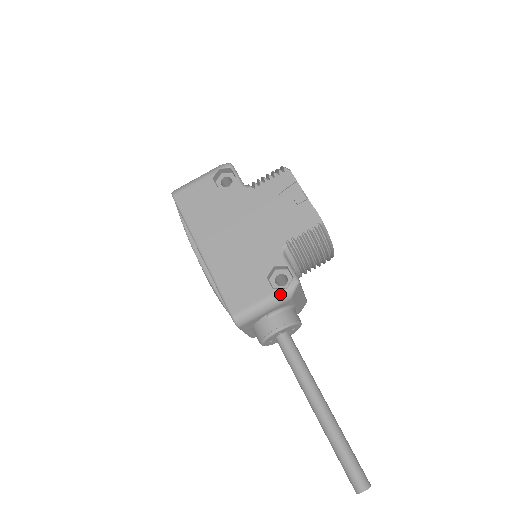
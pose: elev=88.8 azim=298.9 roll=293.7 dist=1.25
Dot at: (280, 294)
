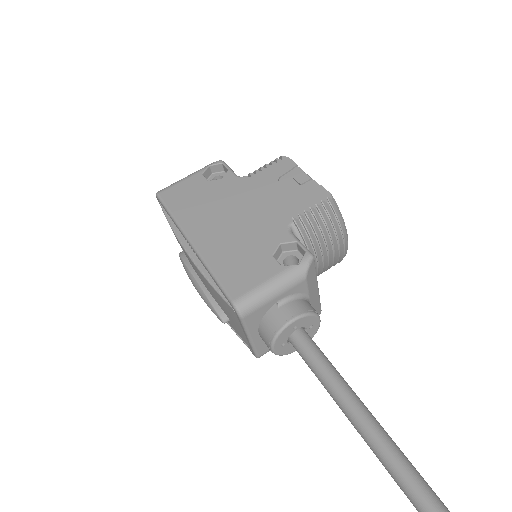
Dot at: (291, 271)
